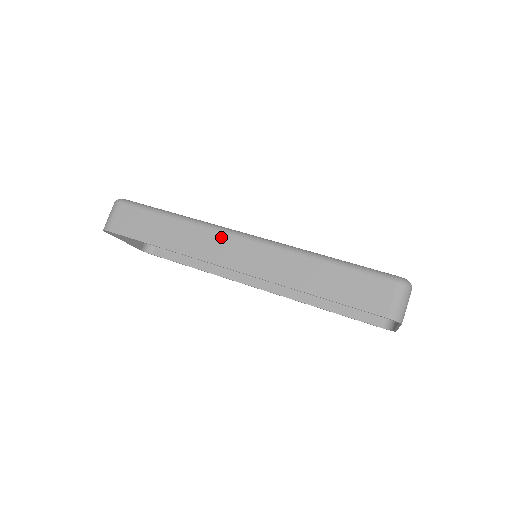
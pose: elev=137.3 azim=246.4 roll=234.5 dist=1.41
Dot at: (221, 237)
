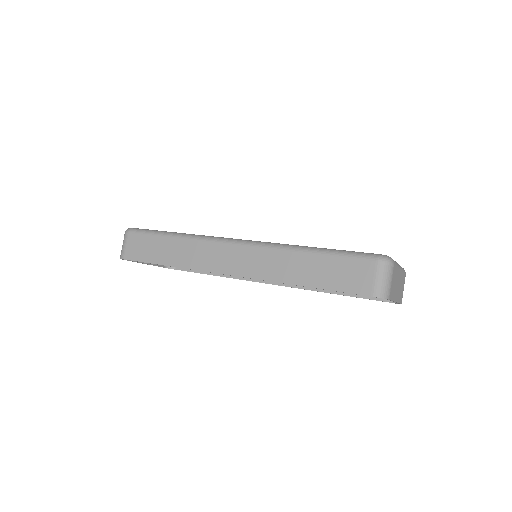
Dot at: (214, 247)
